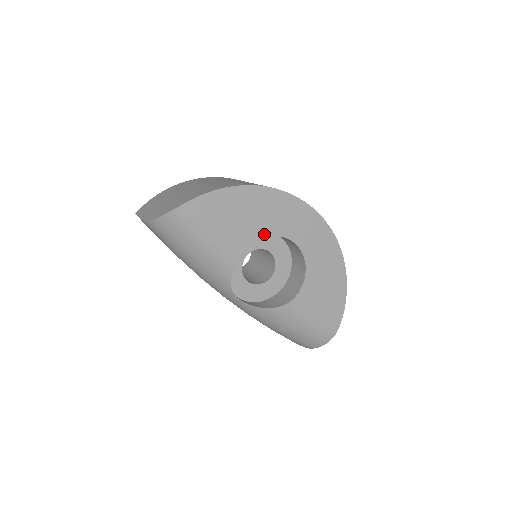
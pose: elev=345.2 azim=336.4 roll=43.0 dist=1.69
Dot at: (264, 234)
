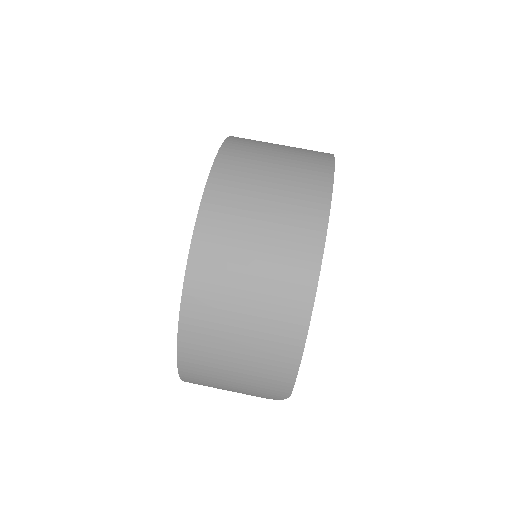
Dot at: occluded
